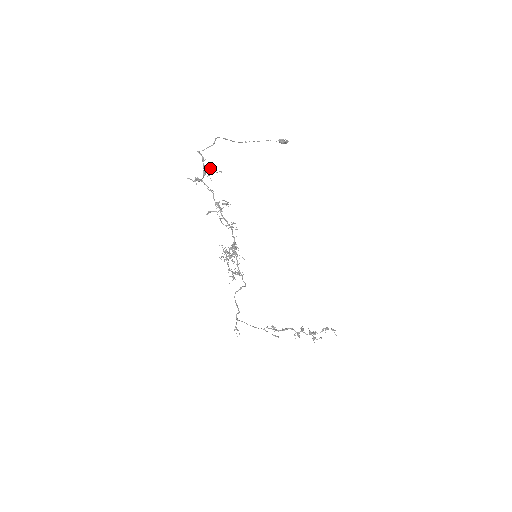
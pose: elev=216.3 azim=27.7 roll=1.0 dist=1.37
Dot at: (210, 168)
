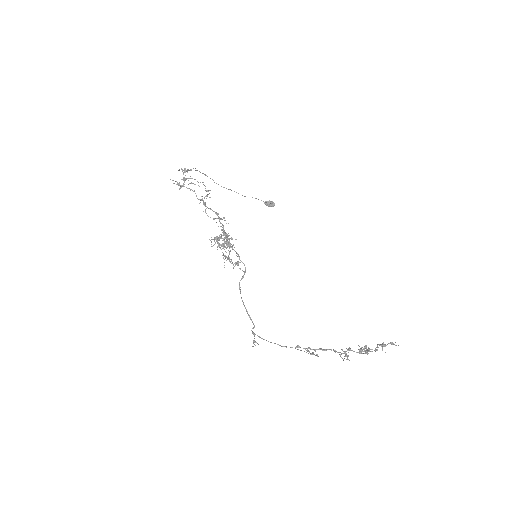
Dot at: (187, 170)
